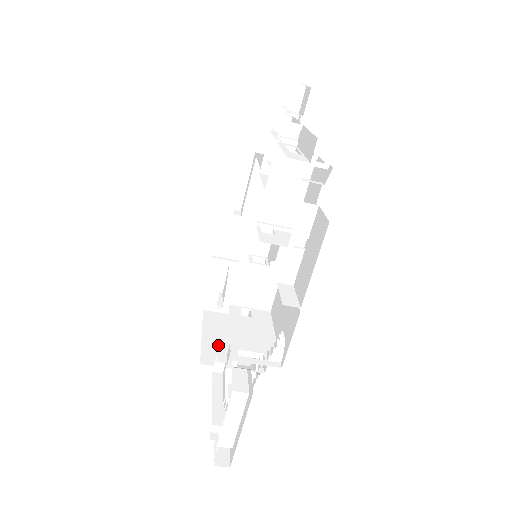
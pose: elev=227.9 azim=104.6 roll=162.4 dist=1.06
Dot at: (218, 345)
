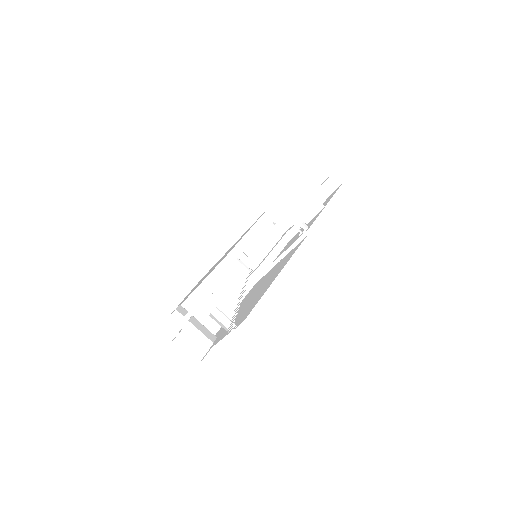
Dot at: occluded
